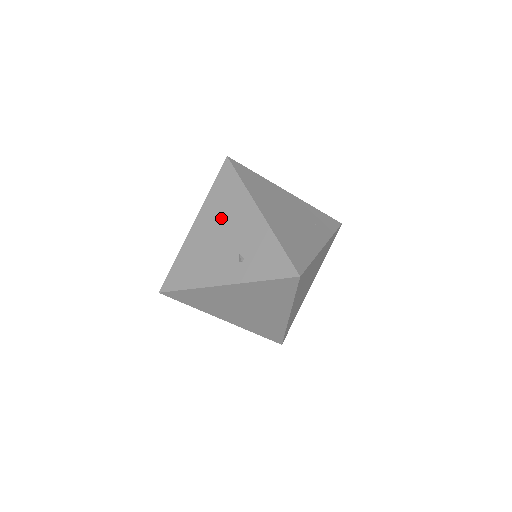
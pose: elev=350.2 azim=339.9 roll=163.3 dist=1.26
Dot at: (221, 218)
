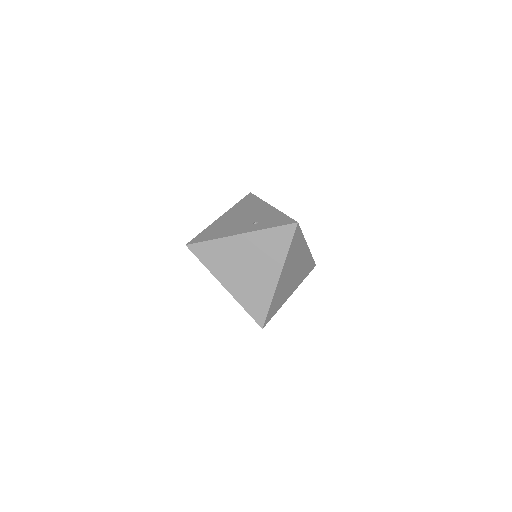
Dot at: (243, 212)
